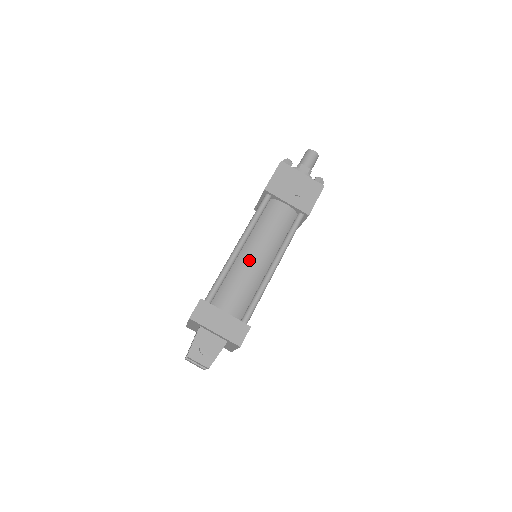
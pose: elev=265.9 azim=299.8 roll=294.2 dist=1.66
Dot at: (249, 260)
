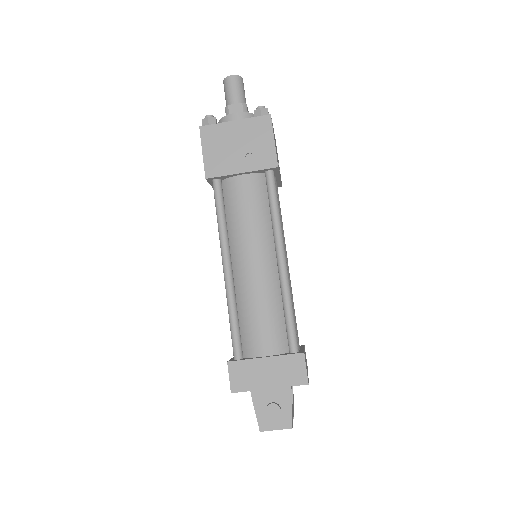
Dot at: (248, 276)
